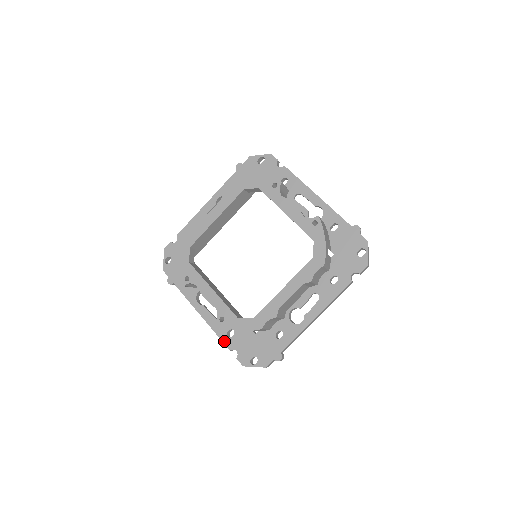
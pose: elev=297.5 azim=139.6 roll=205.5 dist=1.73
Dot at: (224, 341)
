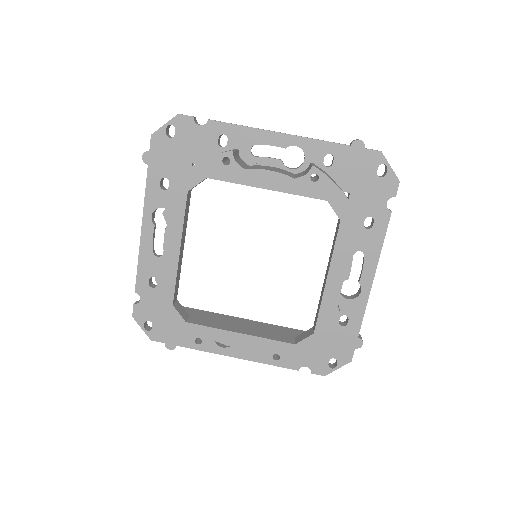
Dot at: (284, 366)
